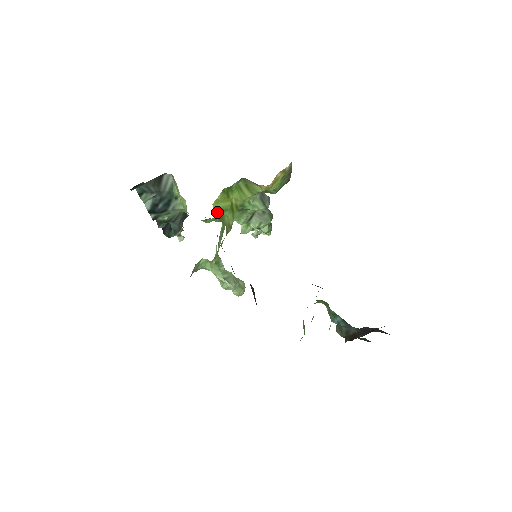
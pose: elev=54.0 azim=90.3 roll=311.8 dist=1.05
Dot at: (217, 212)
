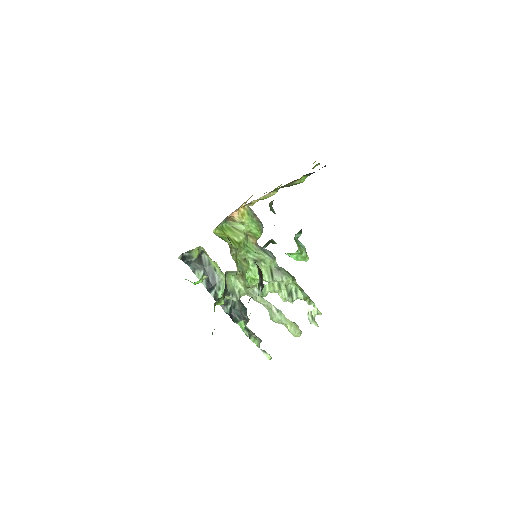
Dot at: occluded
